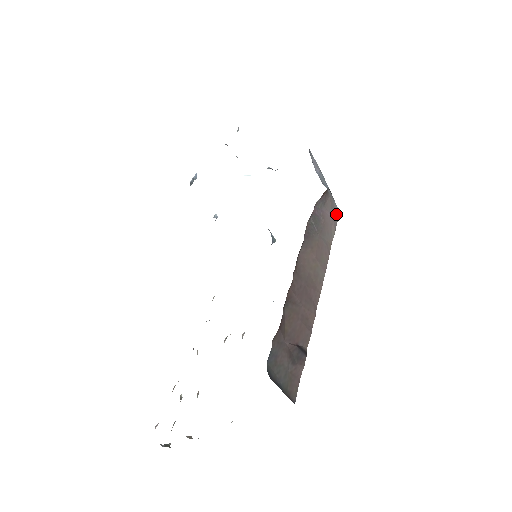
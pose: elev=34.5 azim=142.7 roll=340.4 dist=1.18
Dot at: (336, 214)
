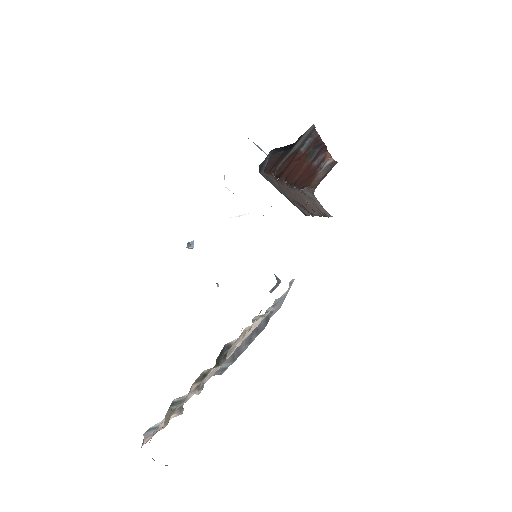
Dot at: occluded
